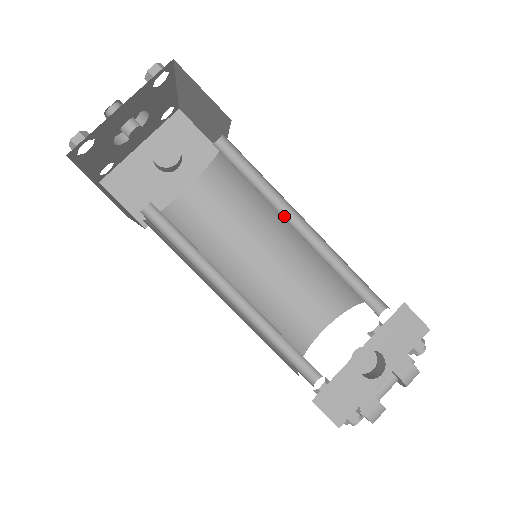
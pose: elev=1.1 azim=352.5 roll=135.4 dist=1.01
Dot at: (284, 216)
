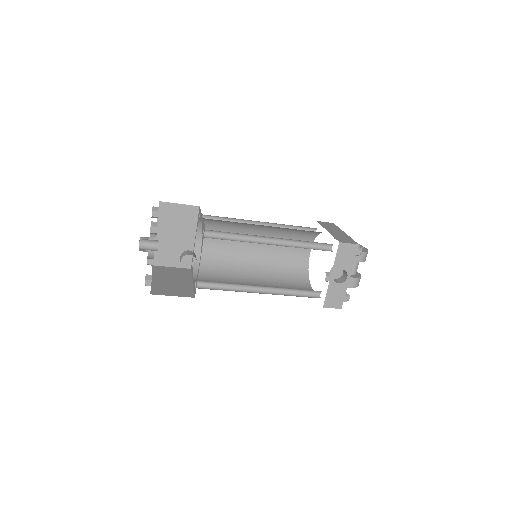
Dot at: (258, 241)
